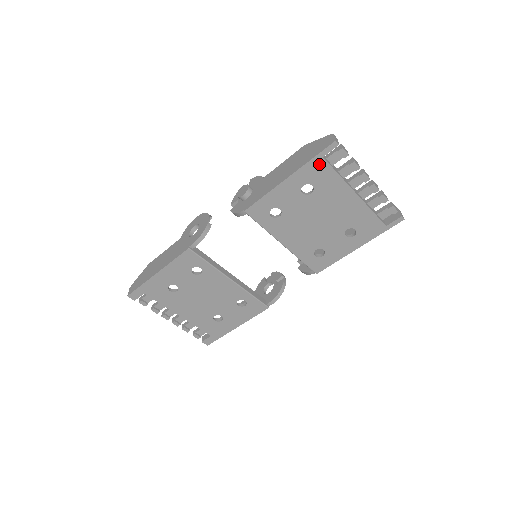
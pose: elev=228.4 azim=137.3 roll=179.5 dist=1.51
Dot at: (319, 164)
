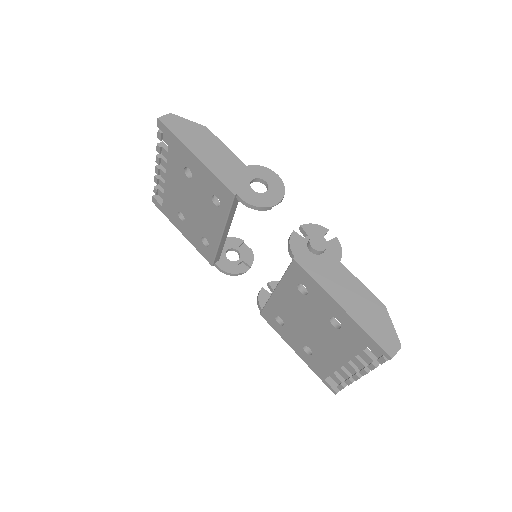
Dot at: (364, 339)
